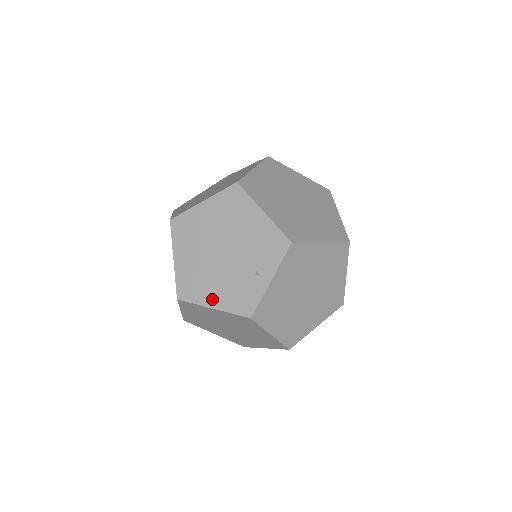
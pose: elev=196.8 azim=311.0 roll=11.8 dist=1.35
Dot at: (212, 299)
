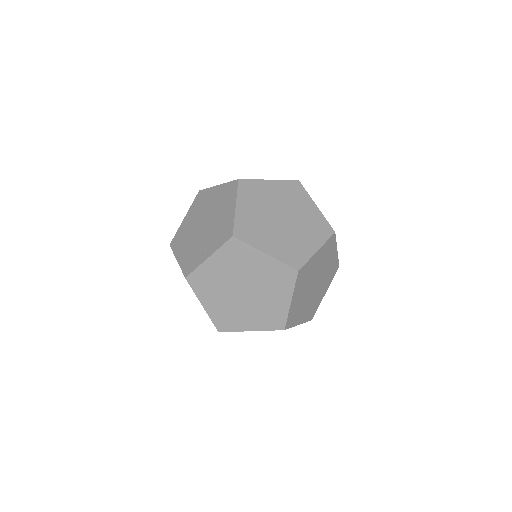
Dot at: occluded
